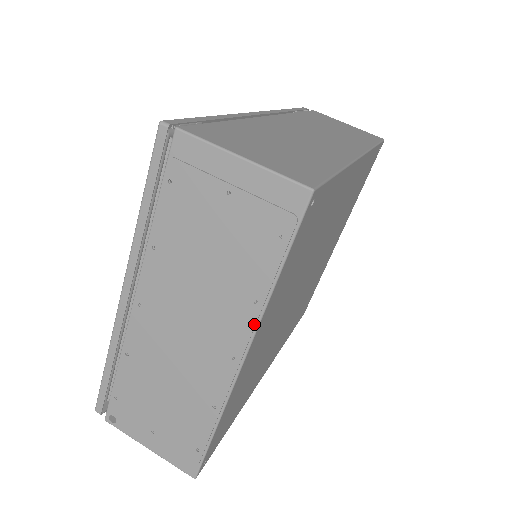
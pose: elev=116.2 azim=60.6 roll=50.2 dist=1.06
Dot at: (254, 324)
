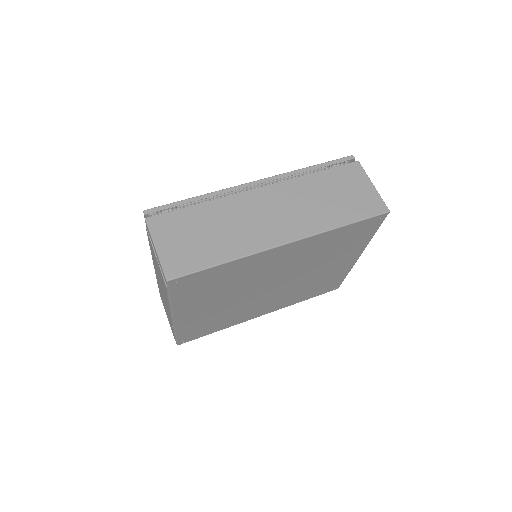
Dot at: (170, 309)
